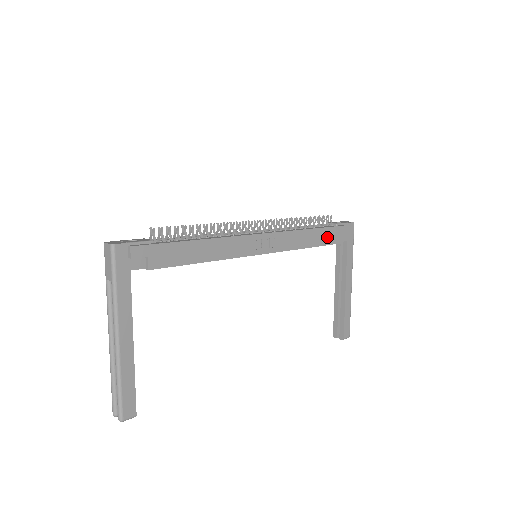
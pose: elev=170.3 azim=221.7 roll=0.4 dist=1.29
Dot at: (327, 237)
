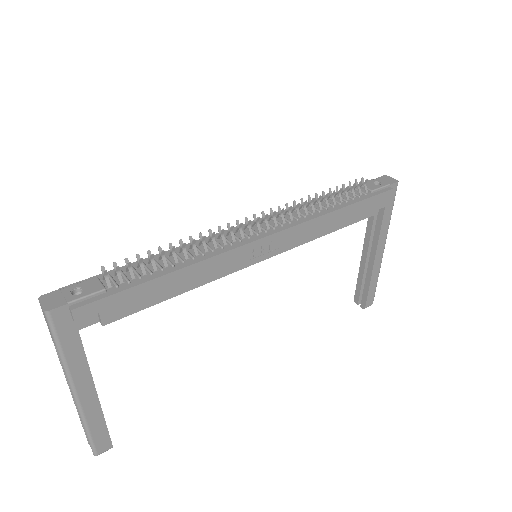
Dot at: (356, 213)
